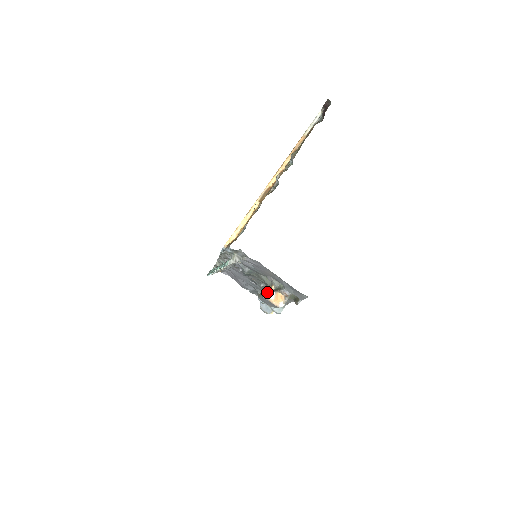
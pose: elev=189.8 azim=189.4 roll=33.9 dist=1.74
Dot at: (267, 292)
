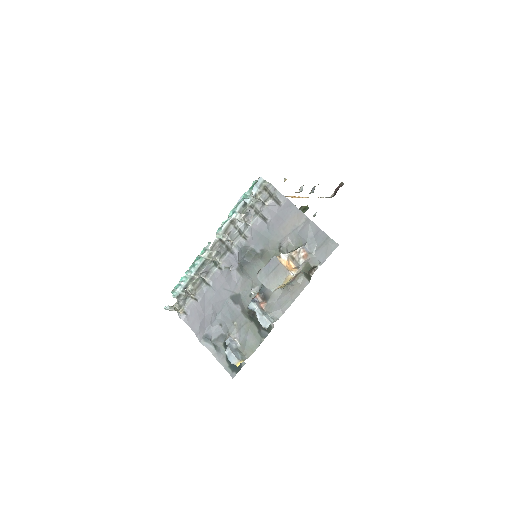
Dot at: occluded
